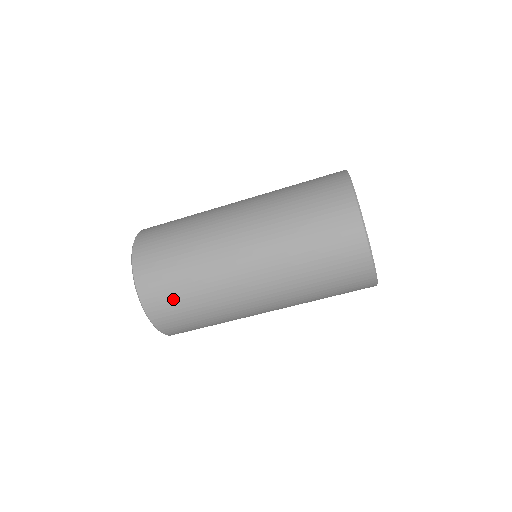
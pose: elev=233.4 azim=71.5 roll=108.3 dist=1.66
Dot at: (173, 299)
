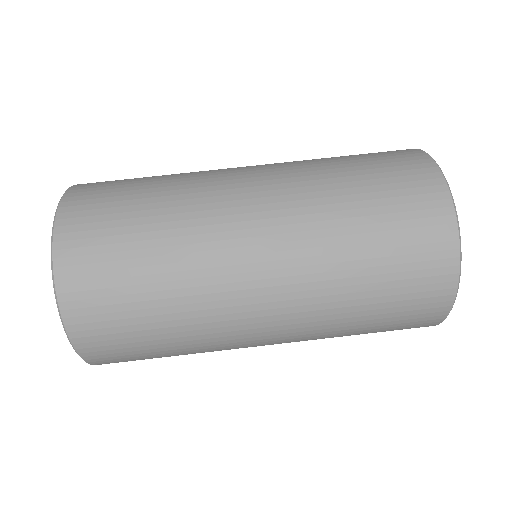
Dot at: (116, 194)
